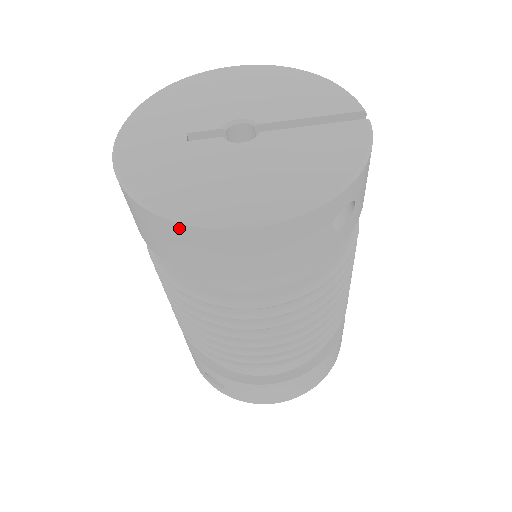
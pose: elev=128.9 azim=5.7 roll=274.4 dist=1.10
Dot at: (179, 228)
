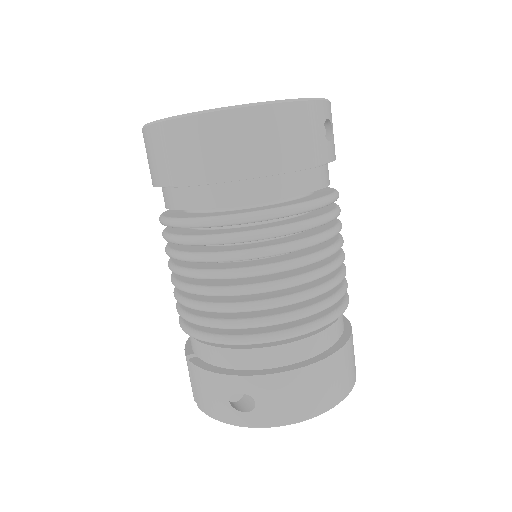
Dot at: (219, 117)
